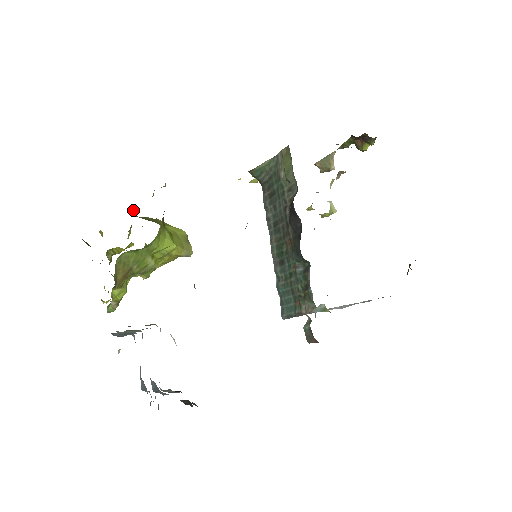
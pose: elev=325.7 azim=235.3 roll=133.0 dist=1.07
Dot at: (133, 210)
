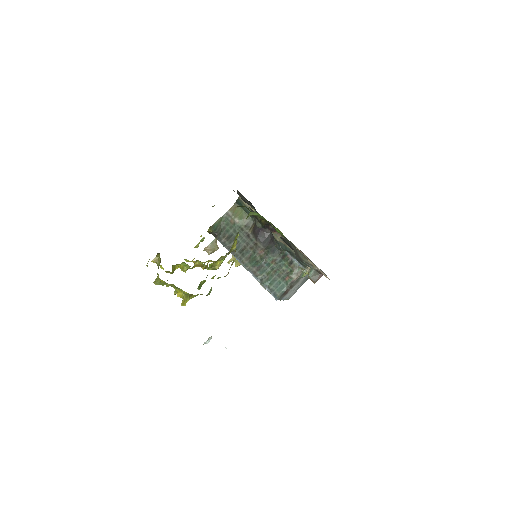
Dot at: occluded
